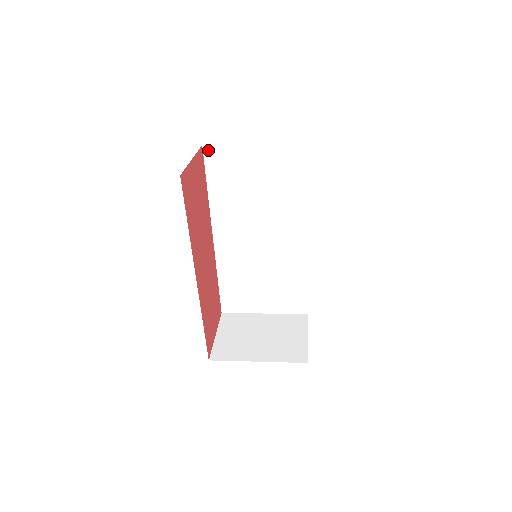
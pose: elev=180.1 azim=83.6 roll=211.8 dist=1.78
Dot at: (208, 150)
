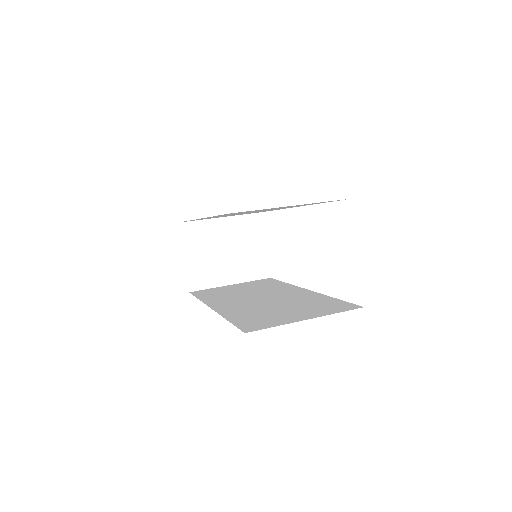
Dot at: occluded
